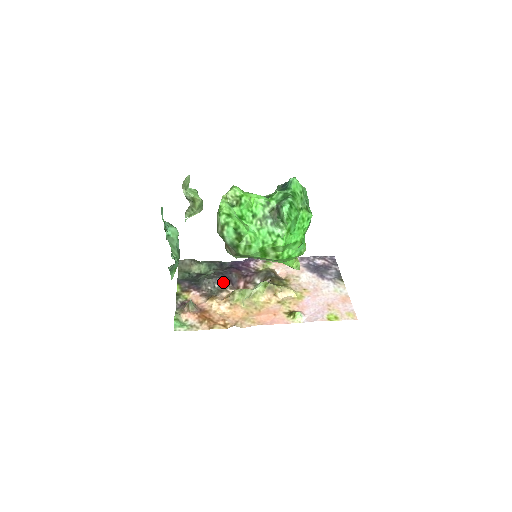
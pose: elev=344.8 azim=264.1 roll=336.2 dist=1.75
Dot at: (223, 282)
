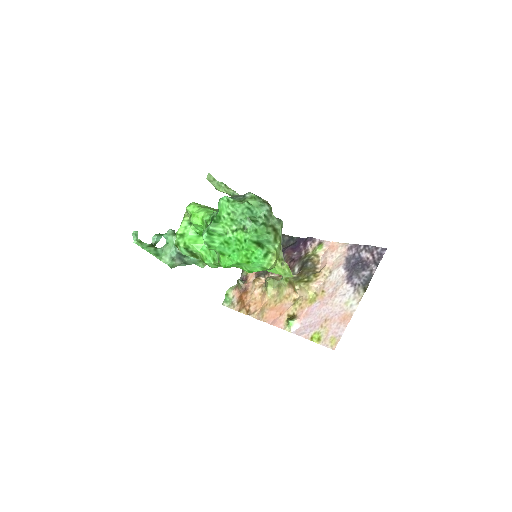
Dot at: occluded
